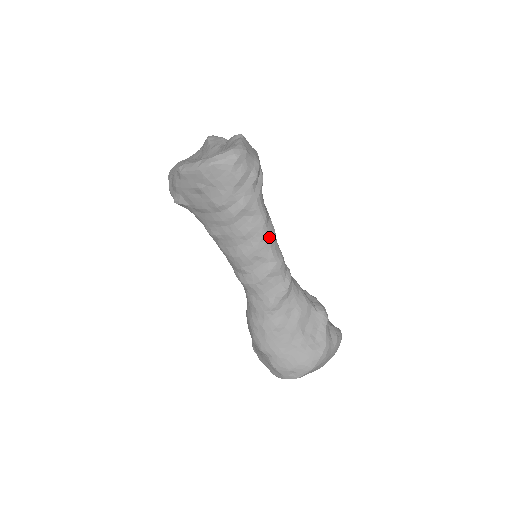
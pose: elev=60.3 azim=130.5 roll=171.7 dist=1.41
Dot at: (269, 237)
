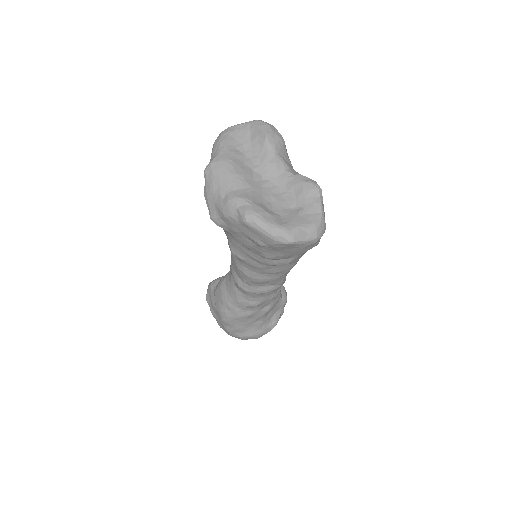
Dot at: occluded
